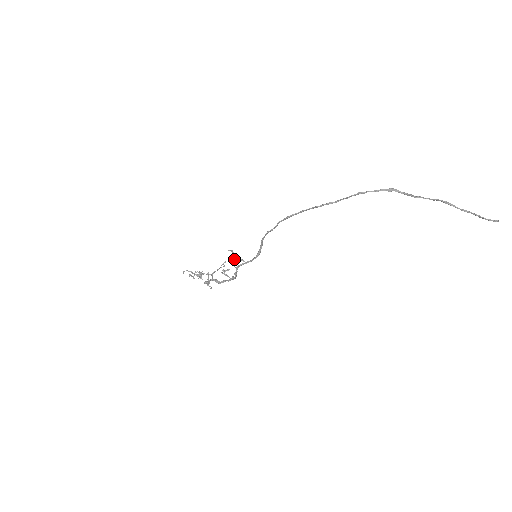
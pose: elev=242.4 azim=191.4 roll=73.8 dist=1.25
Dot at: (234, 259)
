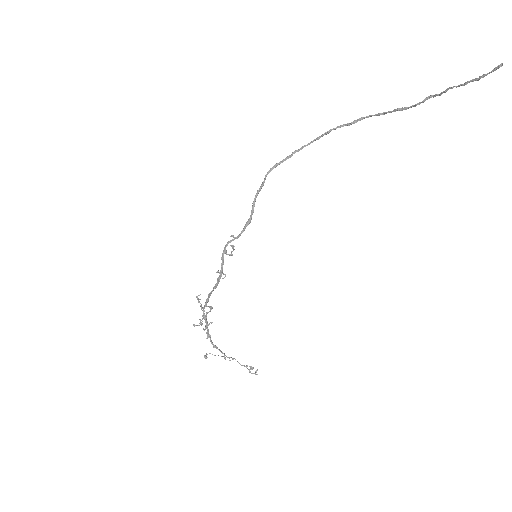
Dot at: (232, 255)
